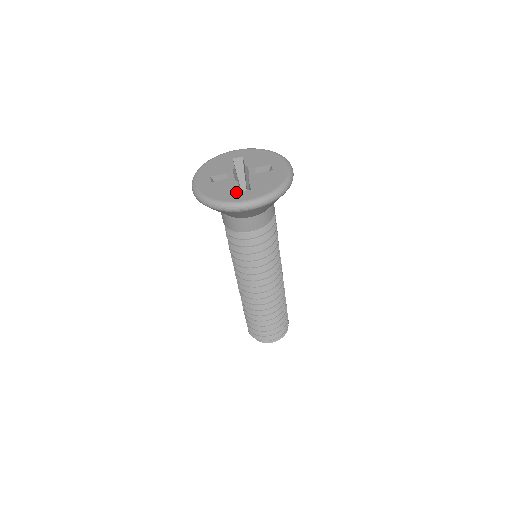
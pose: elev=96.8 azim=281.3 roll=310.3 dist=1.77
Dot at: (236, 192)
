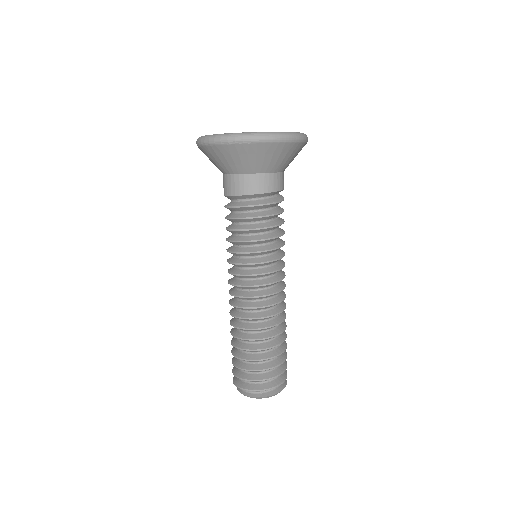
Dot at: occluded
